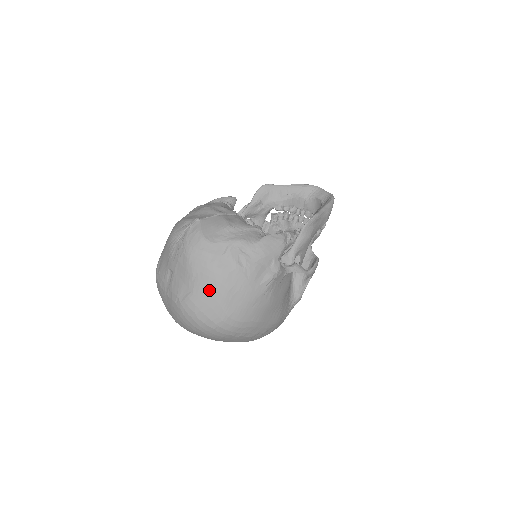
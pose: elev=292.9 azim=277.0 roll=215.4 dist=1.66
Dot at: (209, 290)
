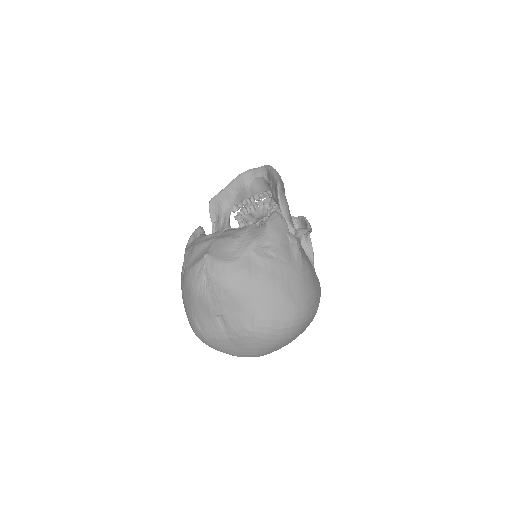
Dot at: (267, 298)
